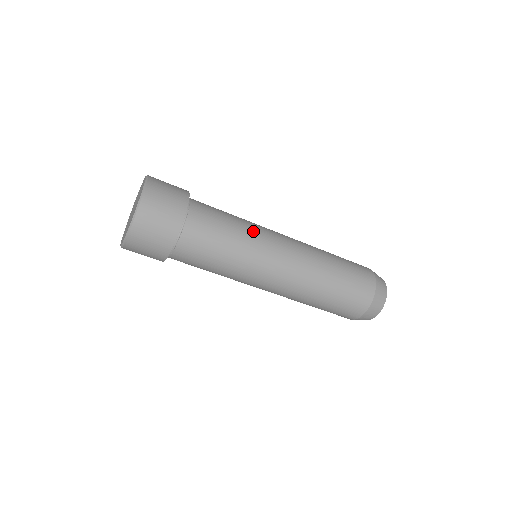
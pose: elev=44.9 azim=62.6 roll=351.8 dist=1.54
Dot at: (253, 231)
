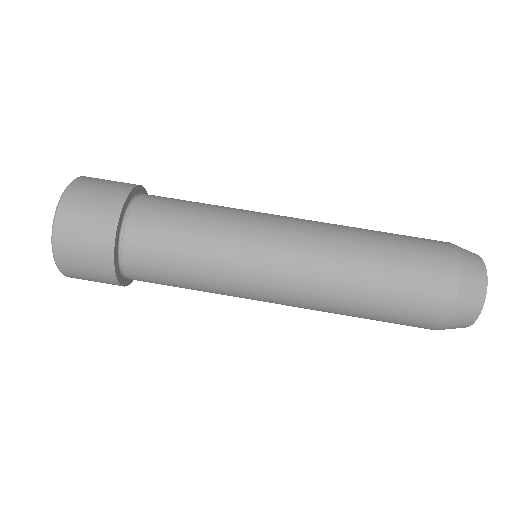
Dot at: occluded
